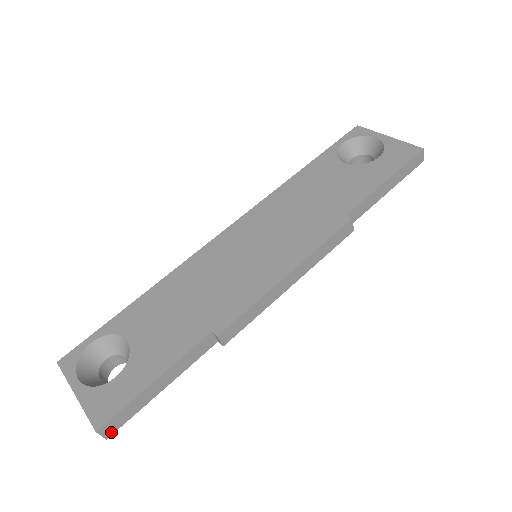
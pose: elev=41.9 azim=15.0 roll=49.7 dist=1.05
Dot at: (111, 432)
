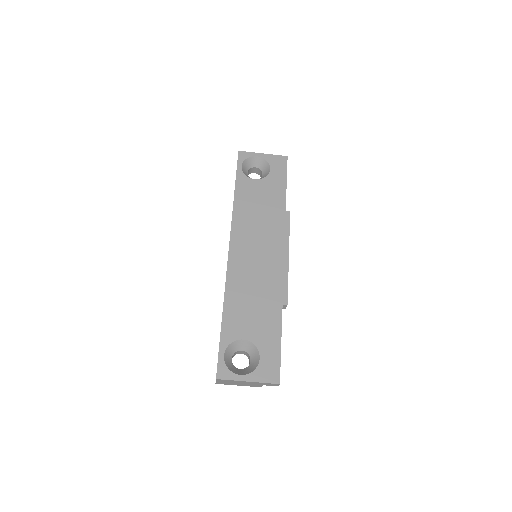
Dot at: occluded
